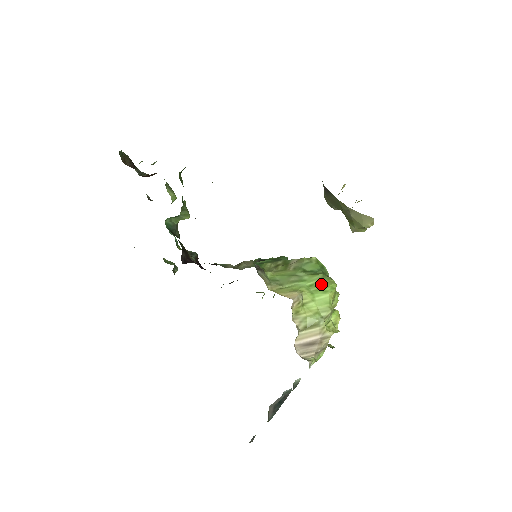
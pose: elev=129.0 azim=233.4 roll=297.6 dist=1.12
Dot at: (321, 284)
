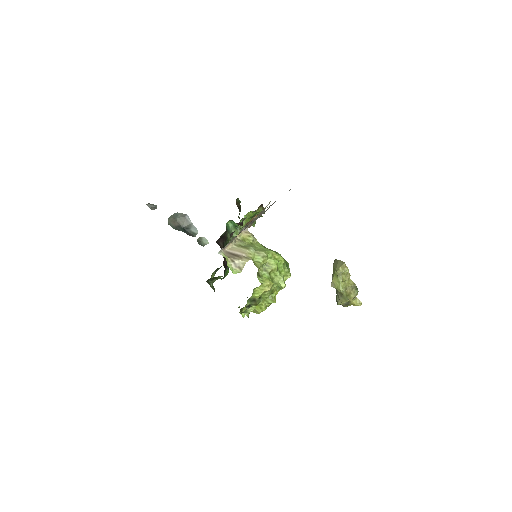
Dot at: (274, 251)
